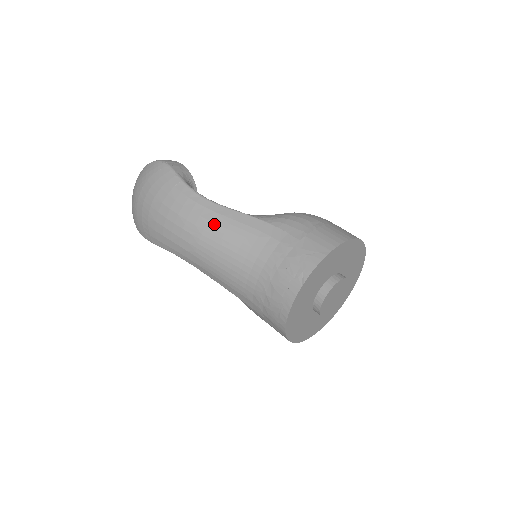
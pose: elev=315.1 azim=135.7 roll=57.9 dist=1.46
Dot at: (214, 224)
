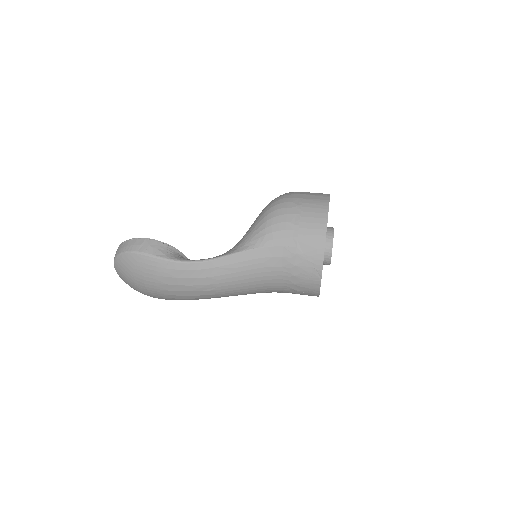
Dot at: (223, 276)
